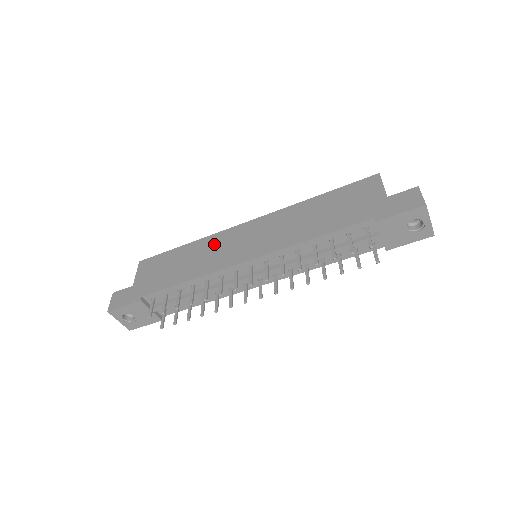
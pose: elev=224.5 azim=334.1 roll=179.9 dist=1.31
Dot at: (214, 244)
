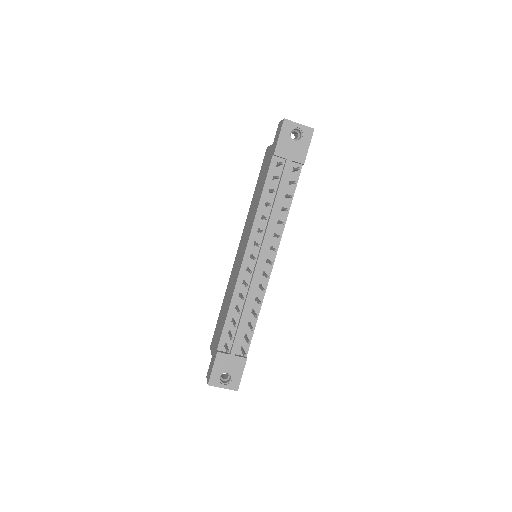
Dot at: (231, 279)
